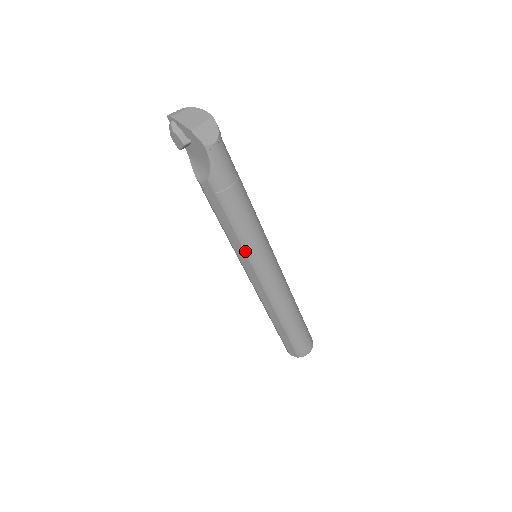
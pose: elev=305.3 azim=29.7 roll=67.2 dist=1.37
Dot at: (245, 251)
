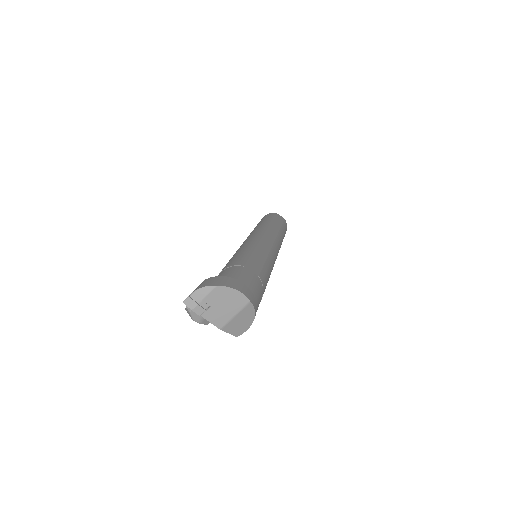
Dot at: occluded
